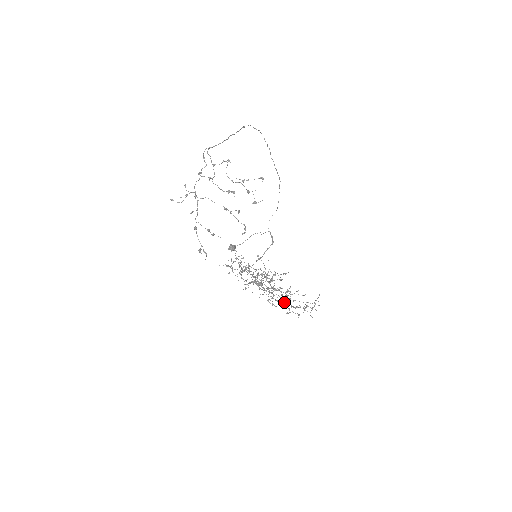
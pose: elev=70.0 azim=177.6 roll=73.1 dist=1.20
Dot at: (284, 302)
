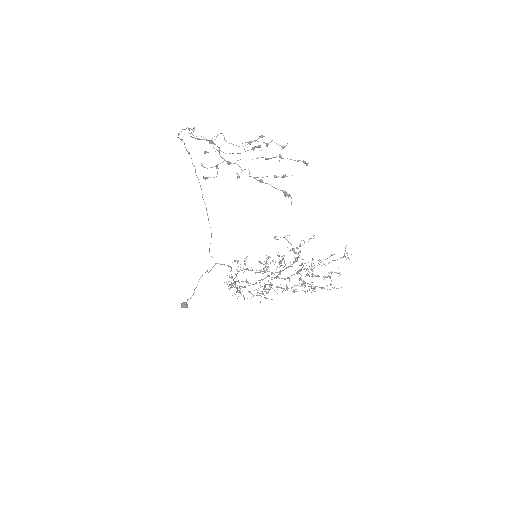
Dot at: occluded
